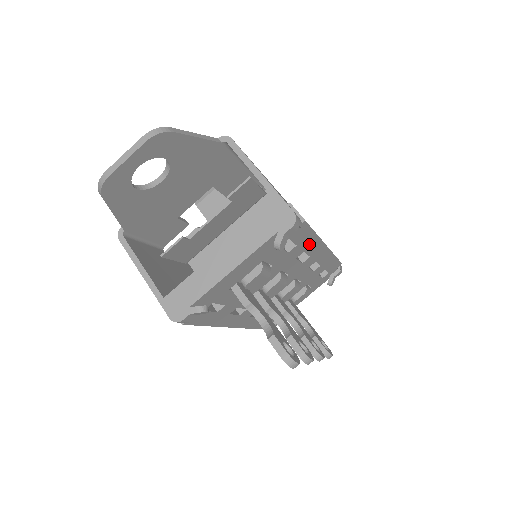
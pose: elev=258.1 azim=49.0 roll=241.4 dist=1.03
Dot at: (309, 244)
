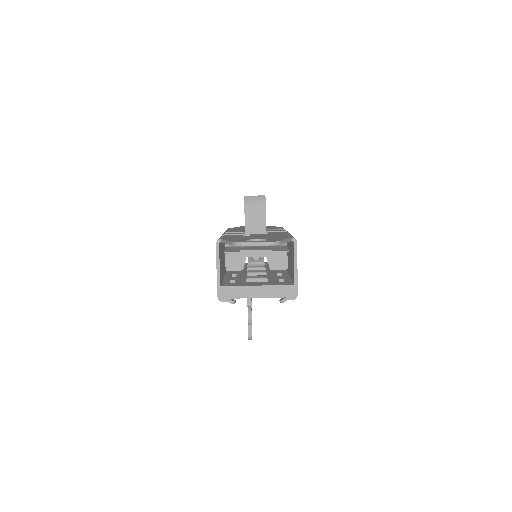
Dot at: occluded
